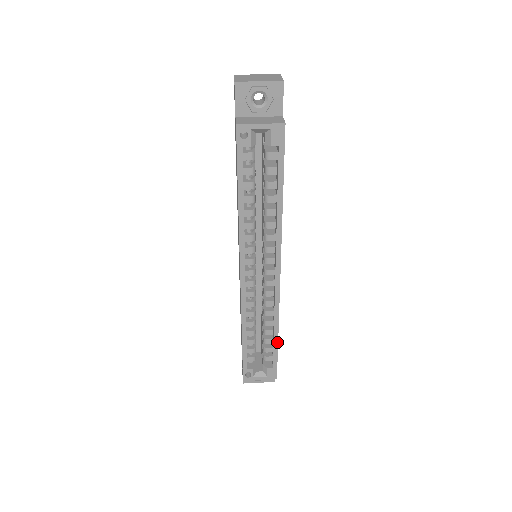
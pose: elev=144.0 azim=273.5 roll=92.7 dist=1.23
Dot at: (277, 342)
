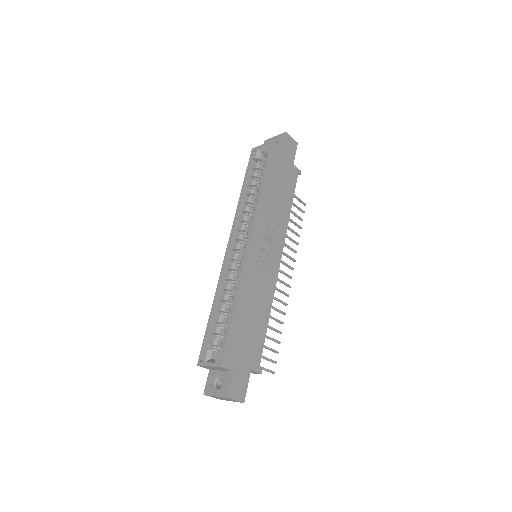
Dot at: (232, 315)
